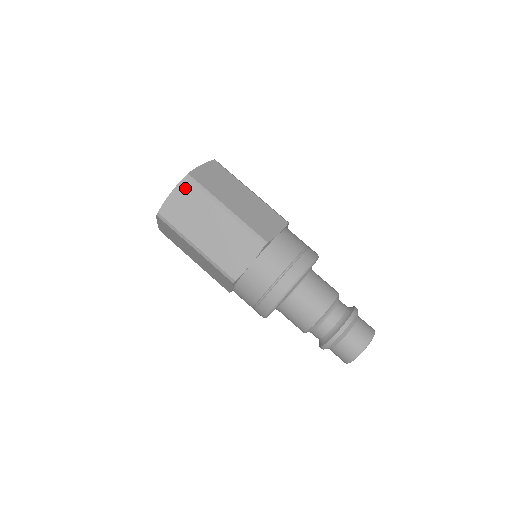
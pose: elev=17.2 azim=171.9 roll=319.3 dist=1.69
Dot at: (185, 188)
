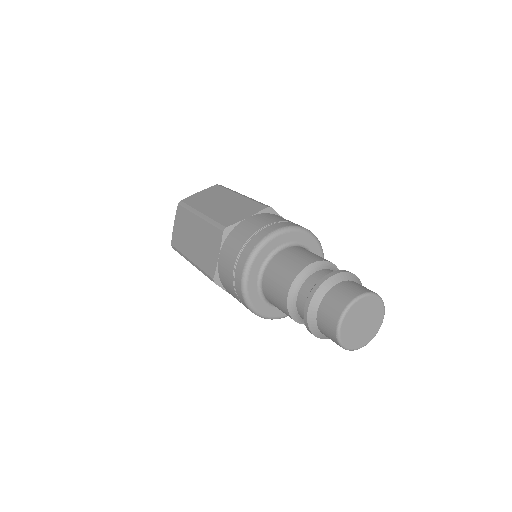
Dot at: (179, 213)
